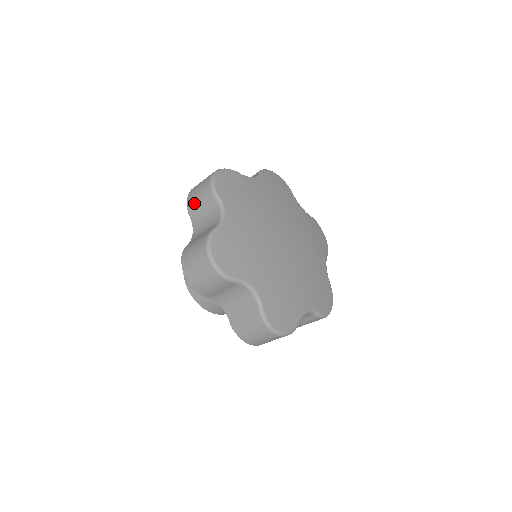
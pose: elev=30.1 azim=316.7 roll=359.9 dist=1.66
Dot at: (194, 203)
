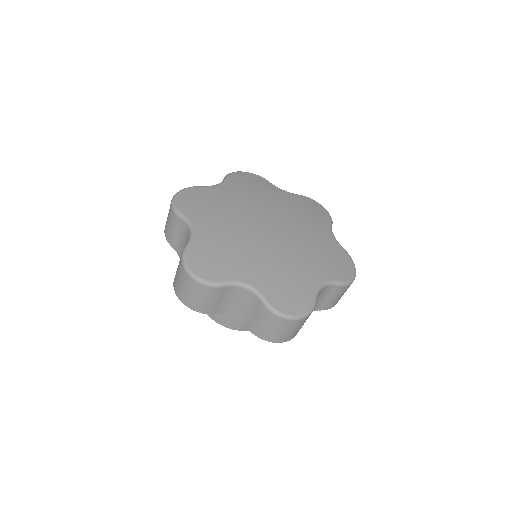
Dot at: (169, 233)
